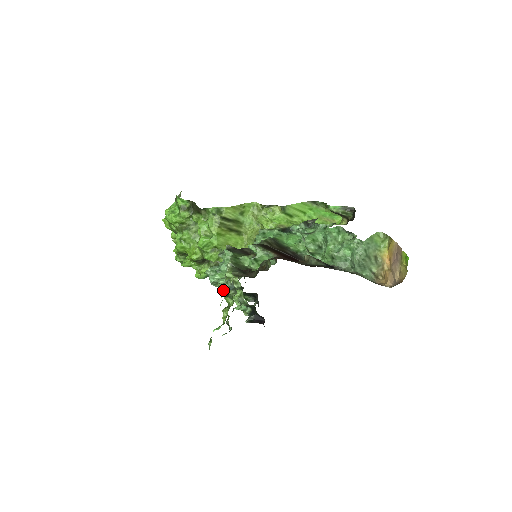
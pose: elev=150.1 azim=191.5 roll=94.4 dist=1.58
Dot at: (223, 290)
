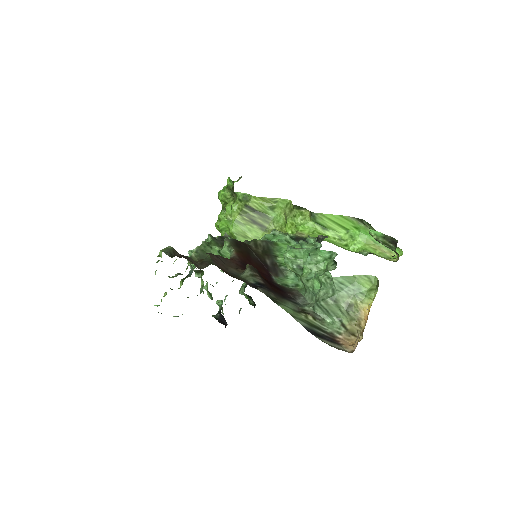
Dot at: (197, 275)
